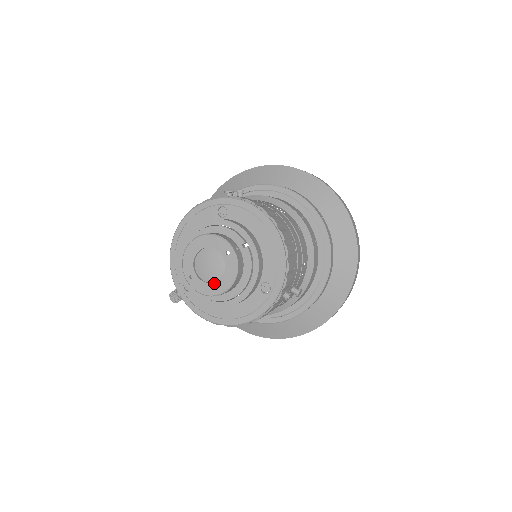
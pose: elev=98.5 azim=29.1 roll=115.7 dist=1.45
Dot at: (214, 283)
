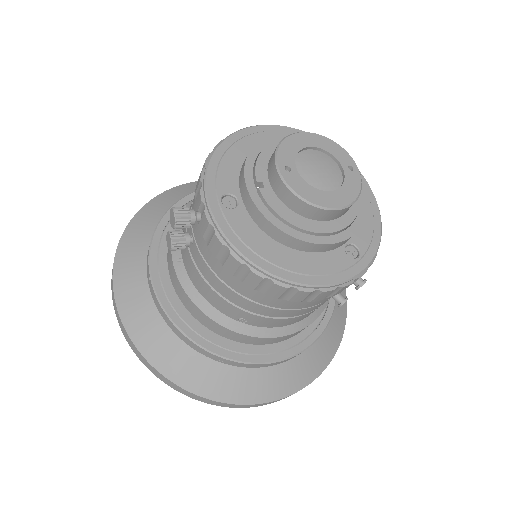
Dot at: (324, 191)
